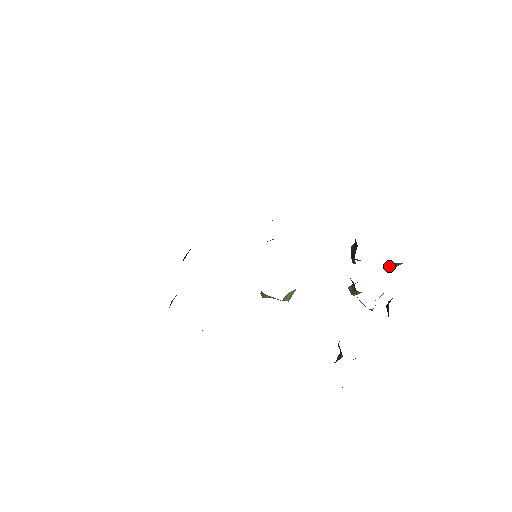
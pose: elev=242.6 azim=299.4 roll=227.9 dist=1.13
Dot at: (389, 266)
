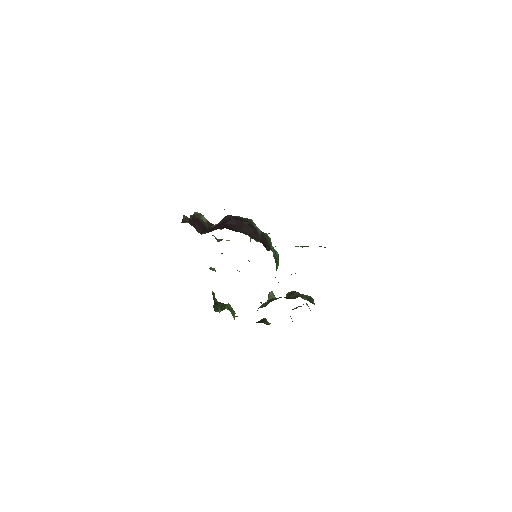
Dot at: (290, 316)
